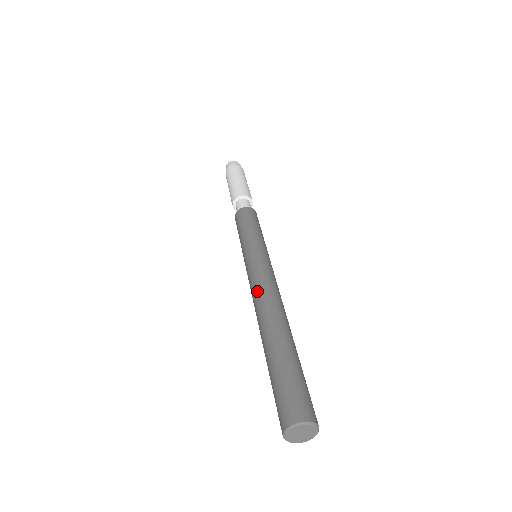
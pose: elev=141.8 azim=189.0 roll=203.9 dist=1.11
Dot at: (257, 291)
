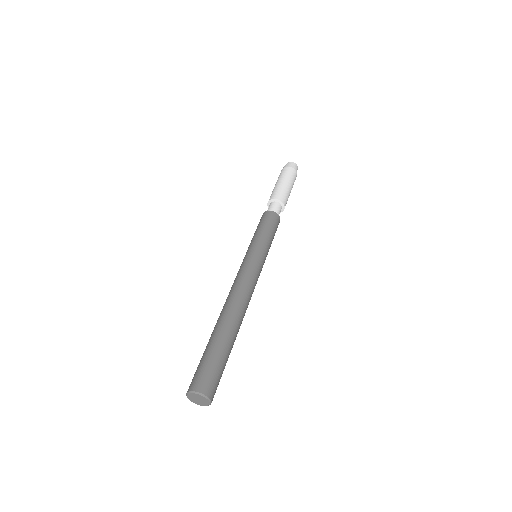
Dot at: (235, 286)
